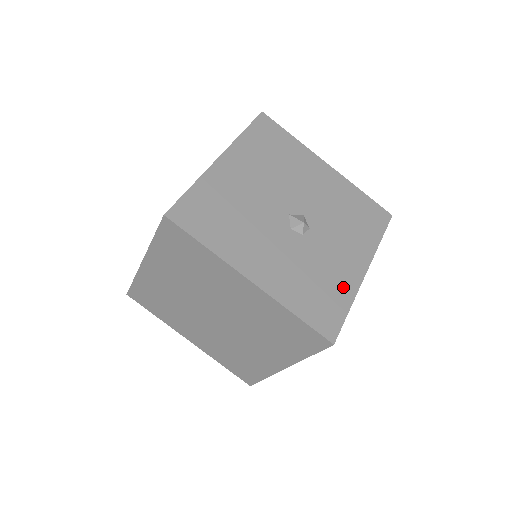
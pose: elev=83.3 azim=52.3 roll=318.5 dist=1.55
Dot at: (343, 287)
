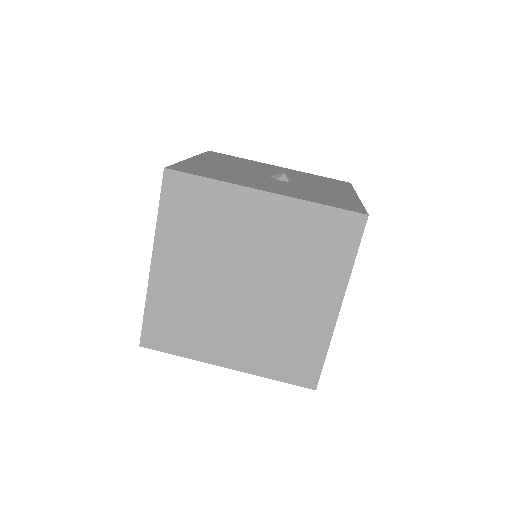
Dot at: (346, 199)
